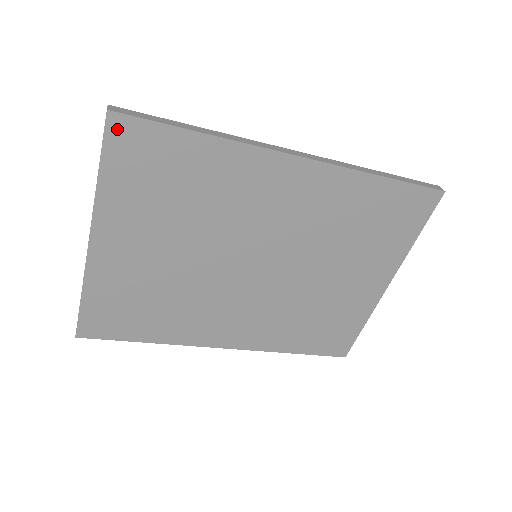
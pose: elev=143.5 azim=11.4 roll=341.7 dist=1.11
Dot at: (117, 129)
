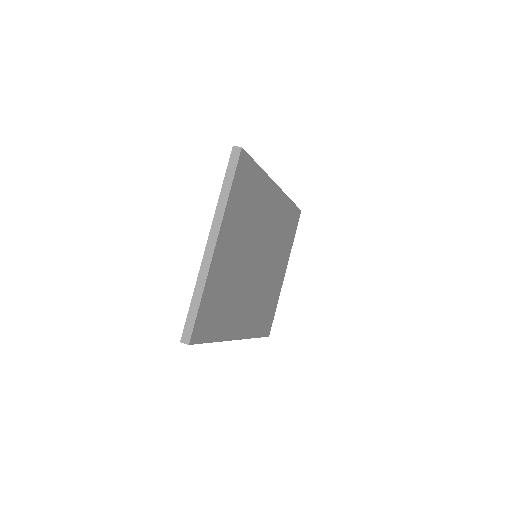
Dot at: (242, 160)
